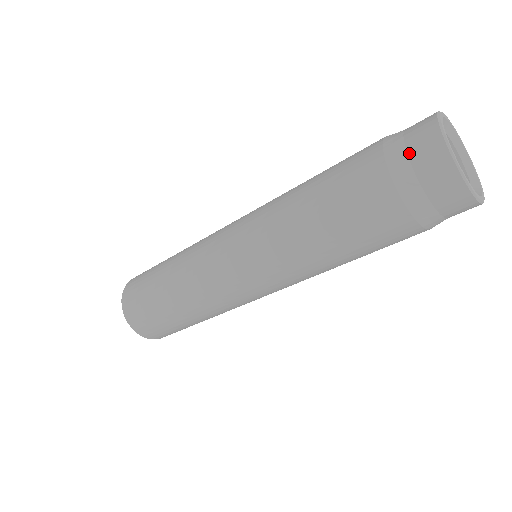
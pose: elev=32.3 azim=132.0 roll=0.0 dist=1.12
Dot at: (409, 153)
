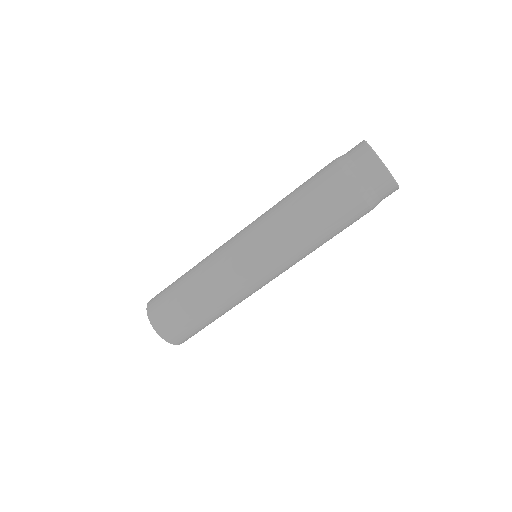
Dot at: (352, 159)
